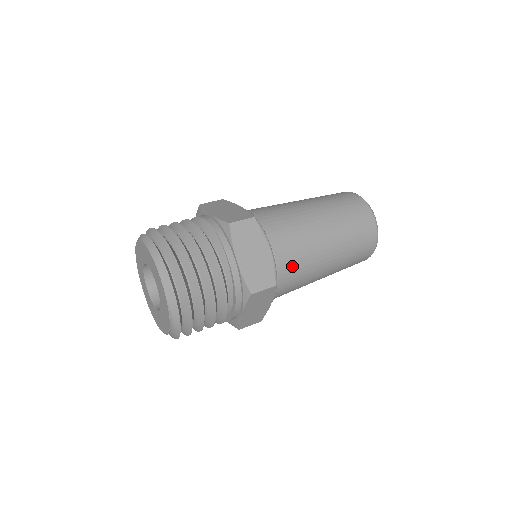
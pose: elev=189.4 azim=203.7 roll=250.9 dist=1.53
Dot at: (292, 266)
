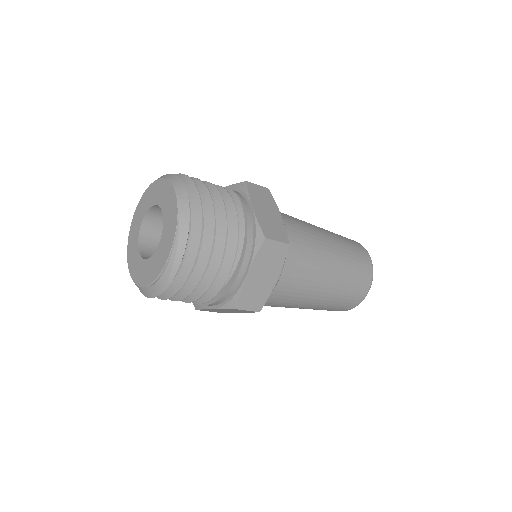
Dot at: (300, 249)
